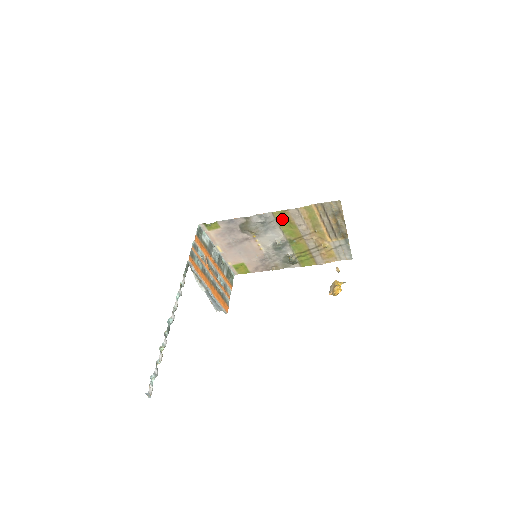
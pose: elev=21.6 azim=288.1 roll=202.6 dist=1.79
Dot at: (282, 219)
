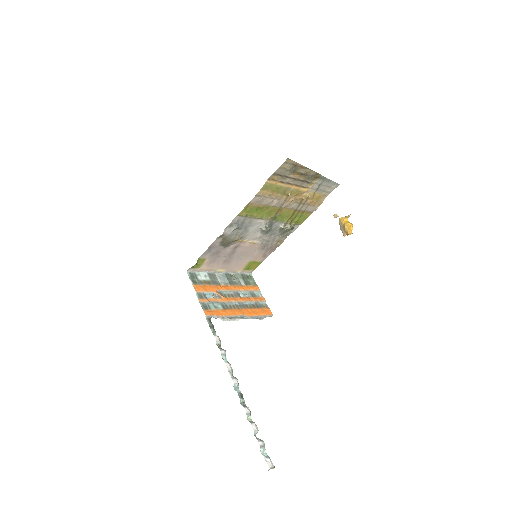
Dot at: (251, 212)
